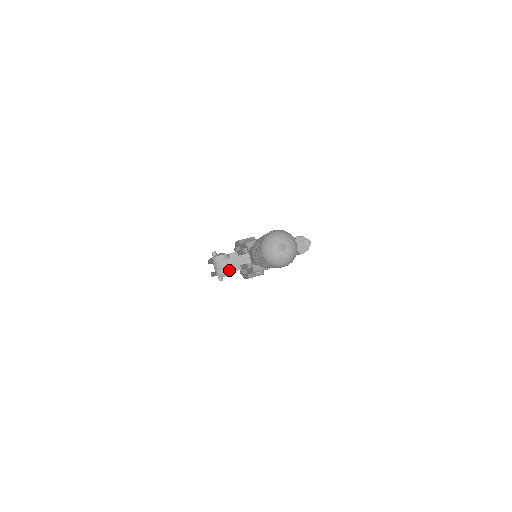
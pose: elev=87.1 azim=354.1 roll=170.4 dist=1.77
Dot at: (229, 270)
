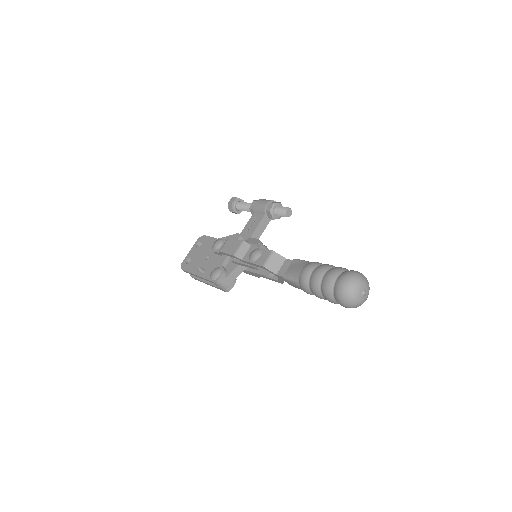
Dot at: (234, 280)
